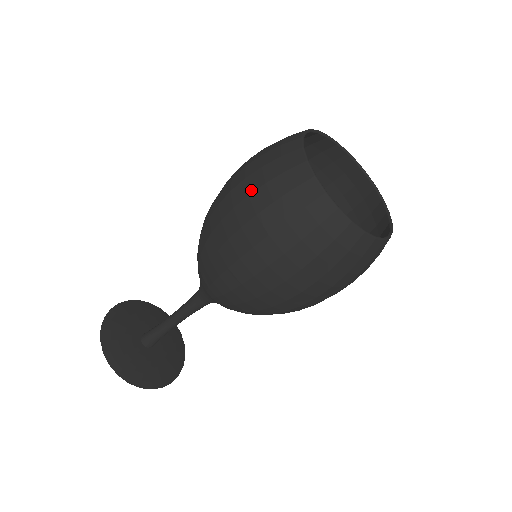
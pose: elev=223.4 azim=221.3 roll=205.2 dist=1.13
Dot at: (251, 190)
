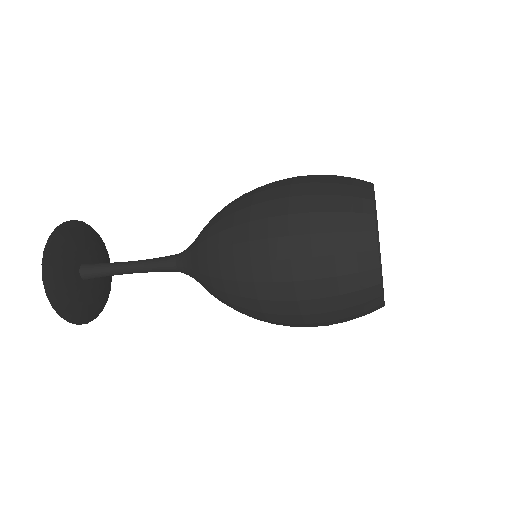
Dot at: (315, 192)
